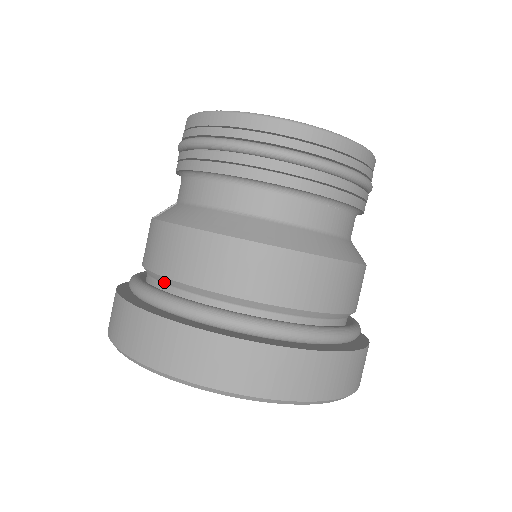
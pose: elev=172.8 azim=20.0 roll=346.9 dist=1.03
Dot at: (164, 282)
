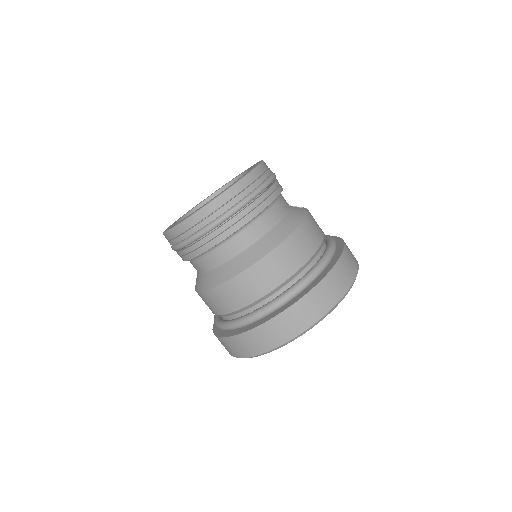
Dot at: occluded
